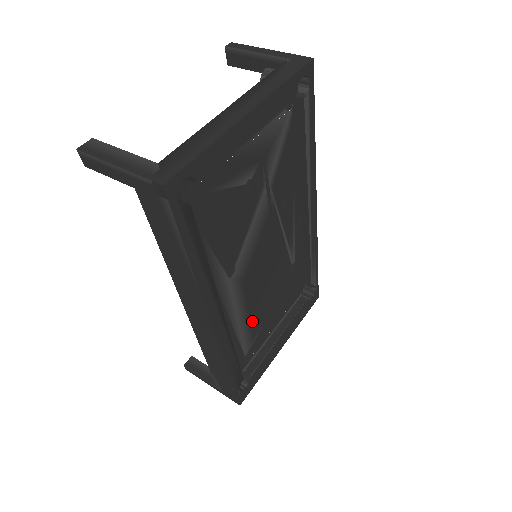
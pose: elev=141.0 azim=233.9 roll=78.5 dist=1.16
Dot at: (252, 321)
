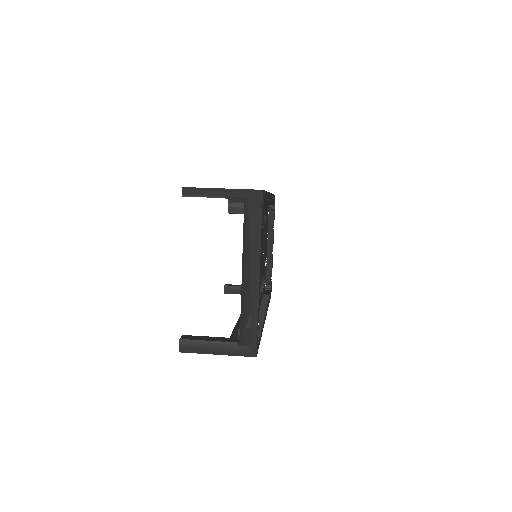
Dot at: occluded
